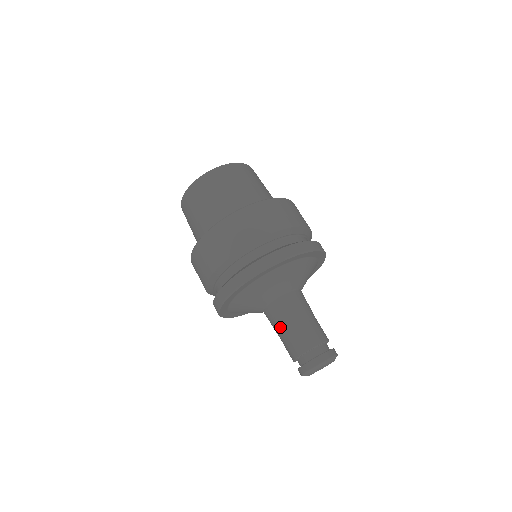
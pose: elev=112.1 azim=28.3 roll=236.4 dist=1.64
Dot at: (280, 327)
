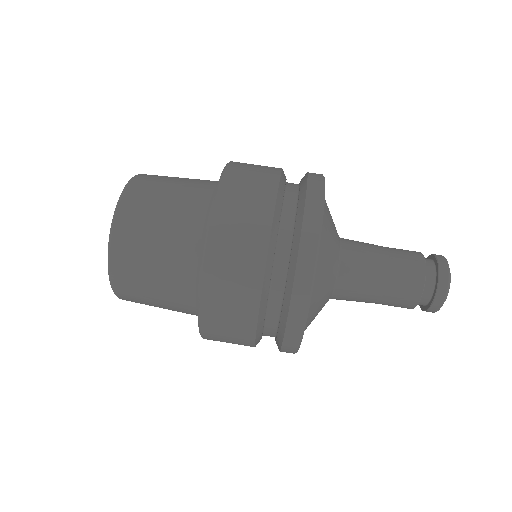
Dot at: (373, 283)
